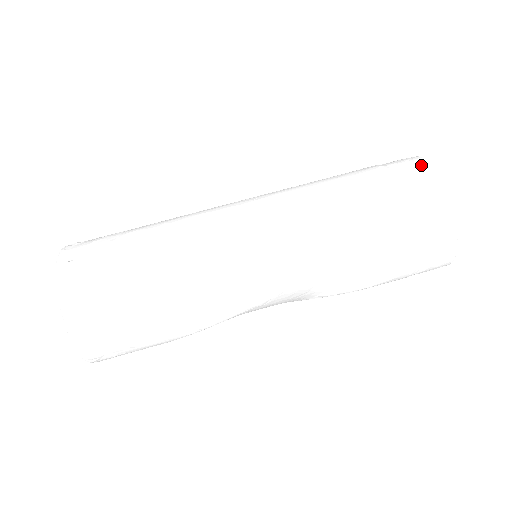
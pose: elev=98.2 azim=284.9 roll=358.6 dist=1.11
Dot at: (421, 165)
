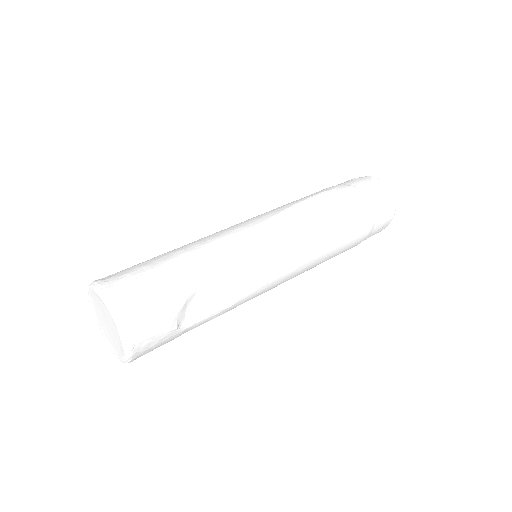
Dot at: occluded
